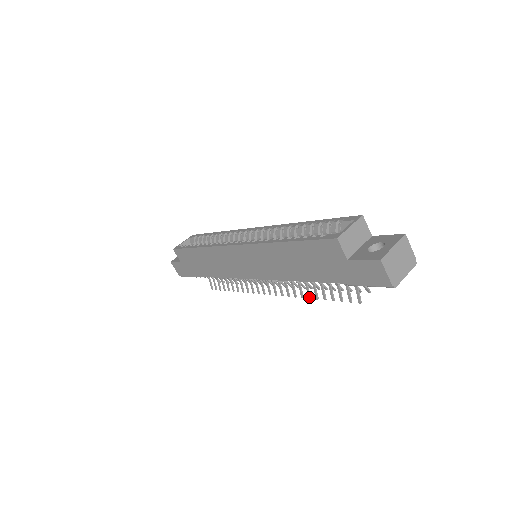
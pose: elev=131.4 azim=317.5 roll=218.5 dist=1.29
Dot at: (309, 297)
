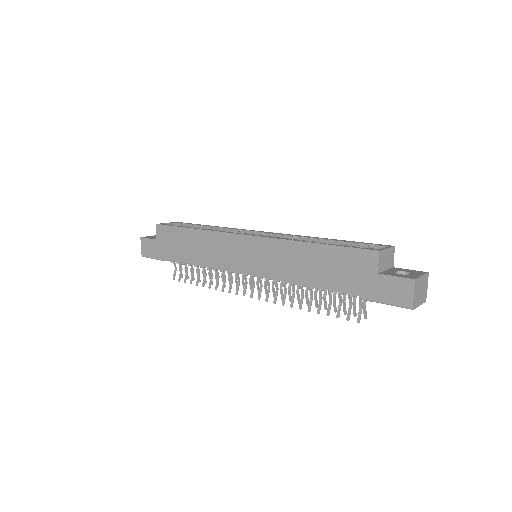
Dot at: (300, 307)
